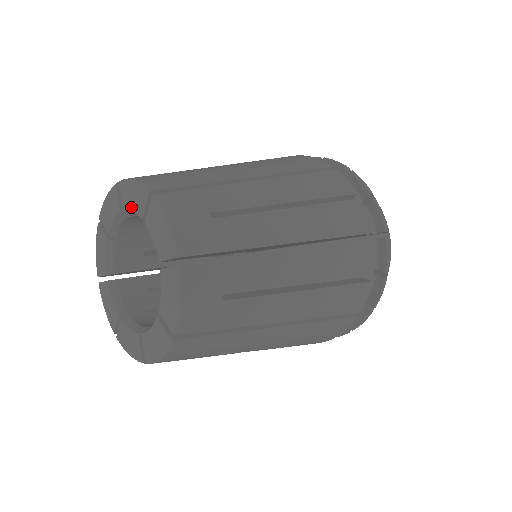
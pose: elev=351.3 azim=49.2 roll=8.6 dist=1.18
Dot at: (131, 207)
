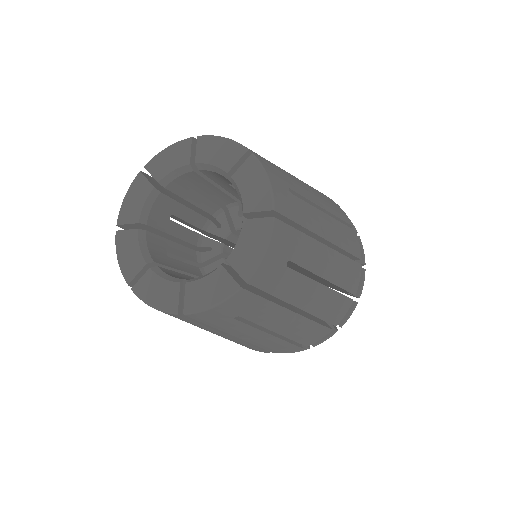
Dot at: (212, 160)
